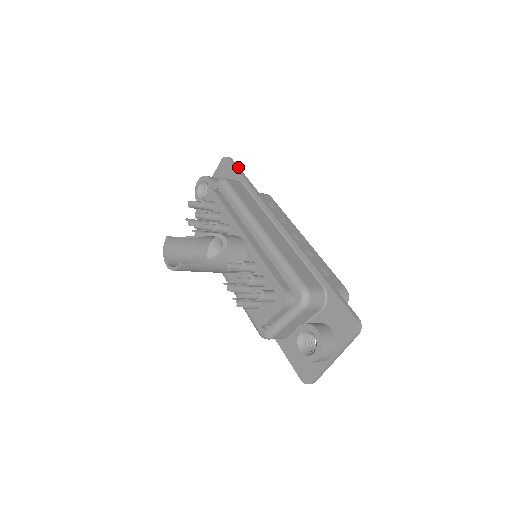
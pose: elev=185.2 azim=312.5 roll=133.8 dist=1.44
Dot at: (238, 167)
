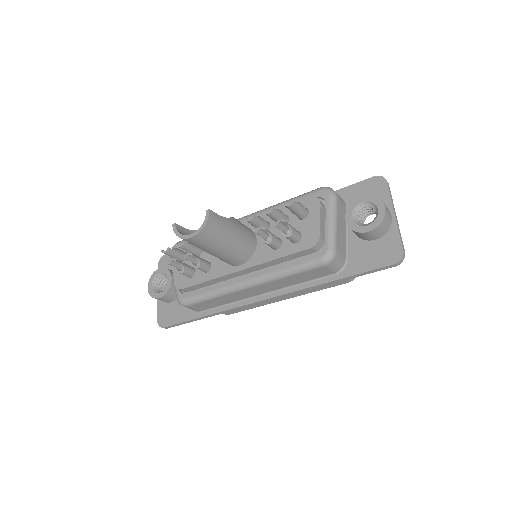
Dot at: occluded
